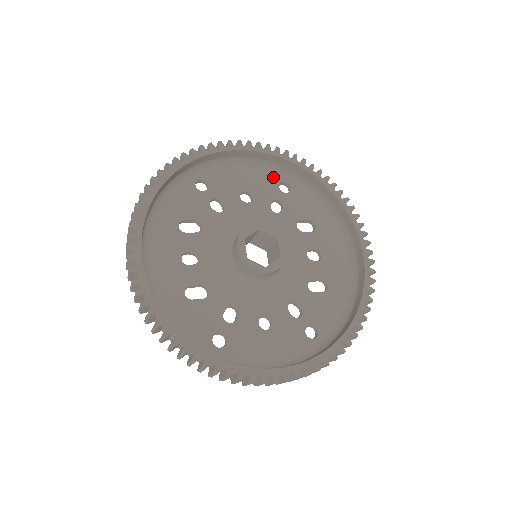
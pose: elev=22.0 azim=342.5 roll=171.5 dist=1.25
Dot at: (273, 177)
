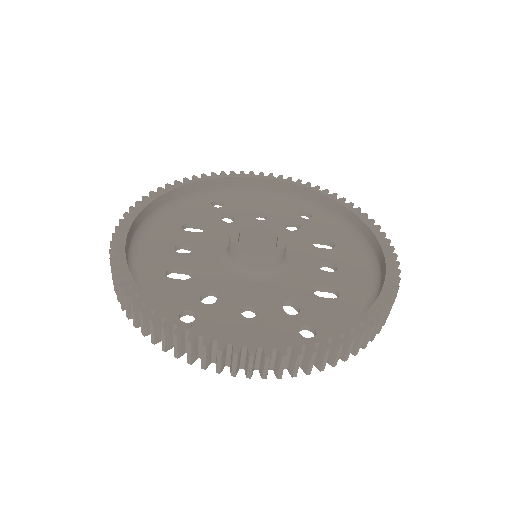
Dot at: (294, 207)
